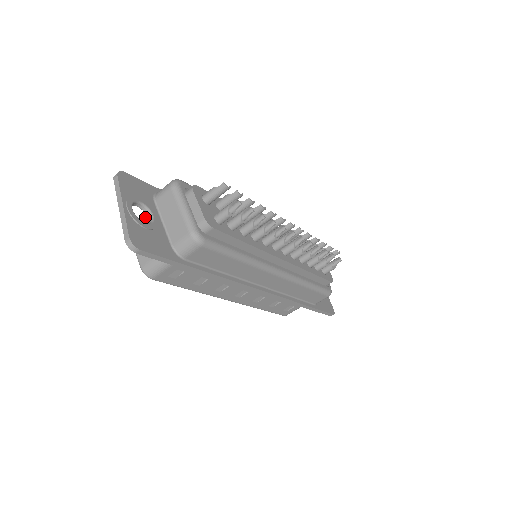
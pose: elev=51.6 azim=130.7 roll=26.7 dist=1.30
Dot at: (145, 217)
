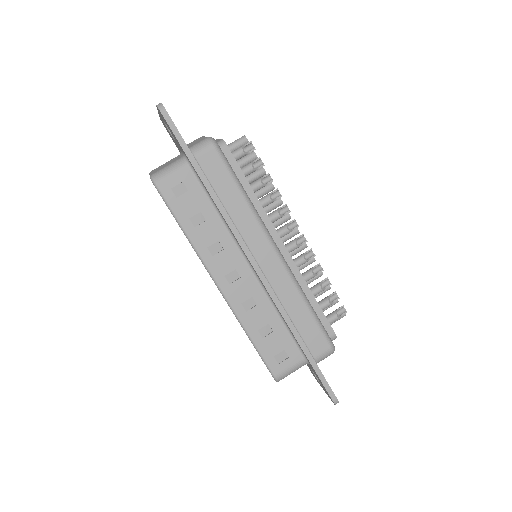
Dot at: occluded
